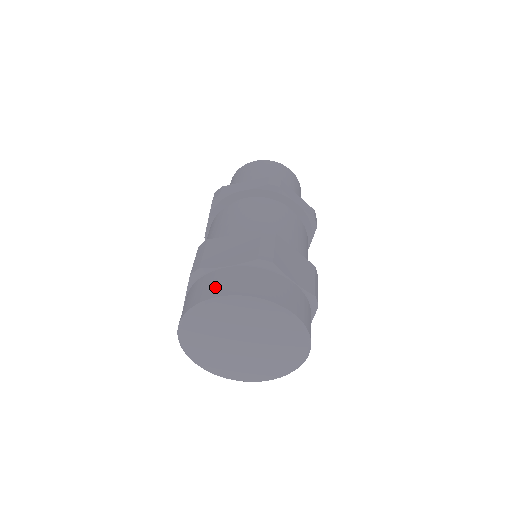
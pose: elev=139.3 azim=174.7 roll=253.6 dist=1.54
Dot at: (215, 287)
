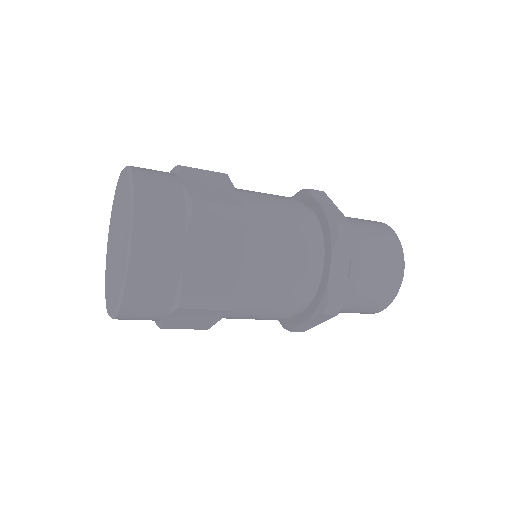
Dot at: occluded
